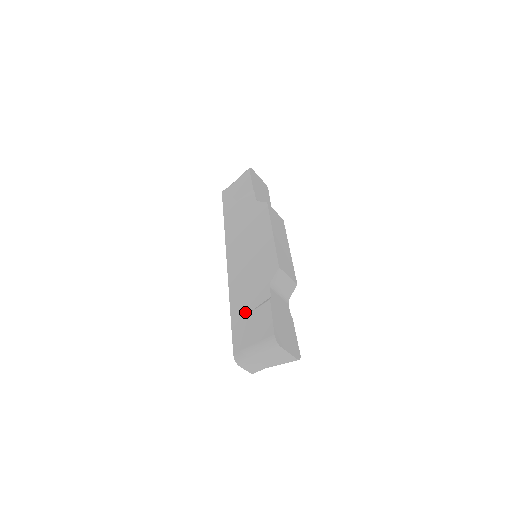
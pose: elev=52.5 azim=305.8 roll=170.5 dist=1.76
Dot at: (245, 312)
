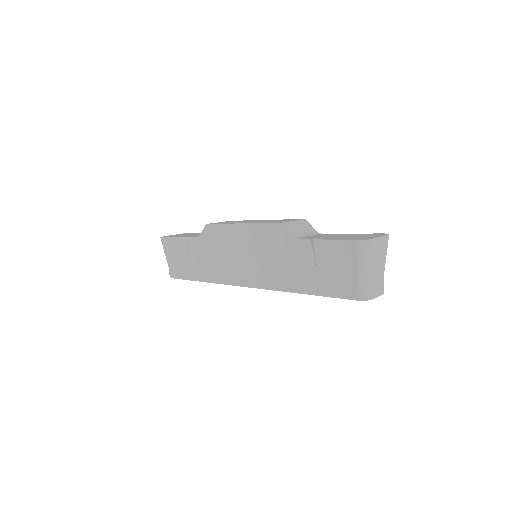
Dot at: (315, 275)
